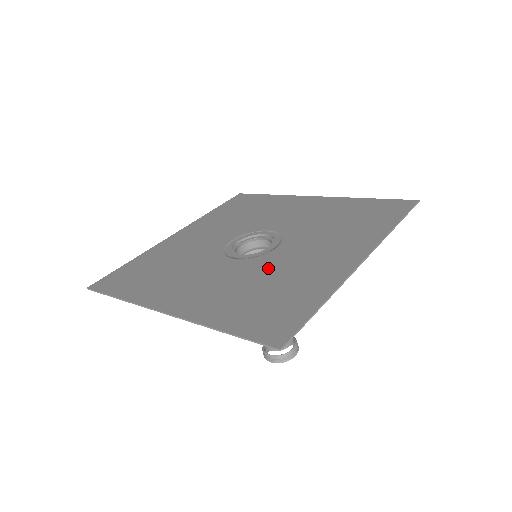
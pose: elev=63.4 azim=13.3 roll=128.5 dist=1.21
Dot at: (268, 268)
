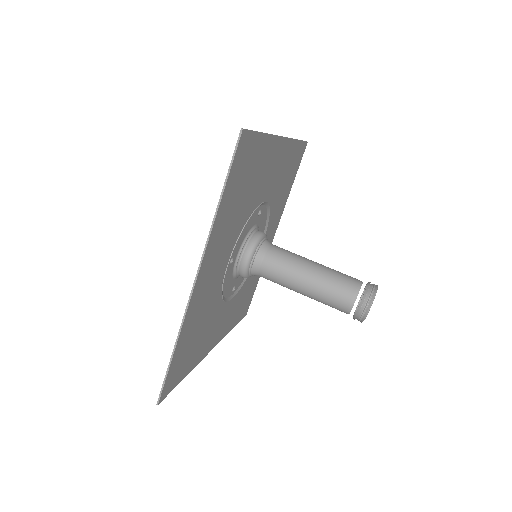
Dot at: (247, 213)
